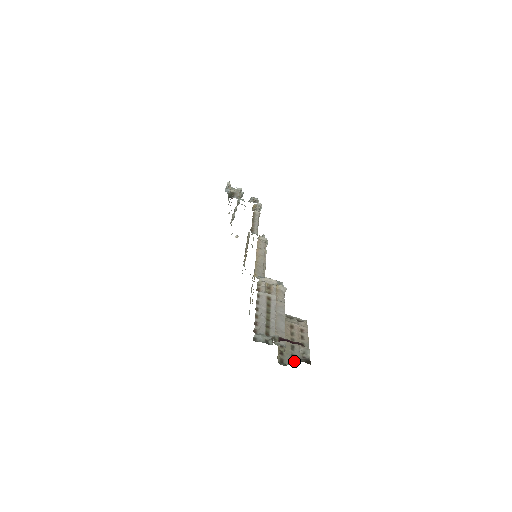
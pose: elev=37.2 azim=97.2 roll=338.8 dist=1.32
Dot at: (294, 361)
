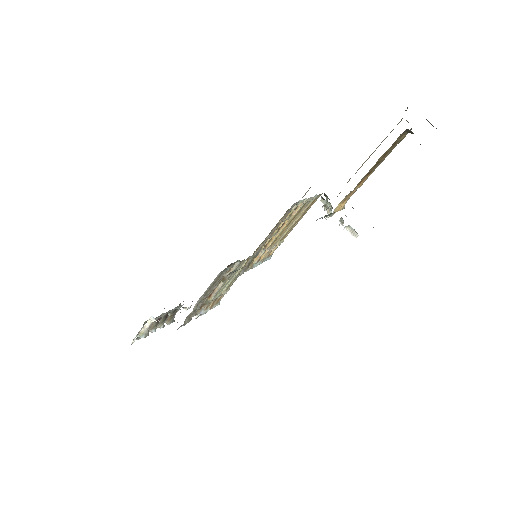
Dot at: occluded
